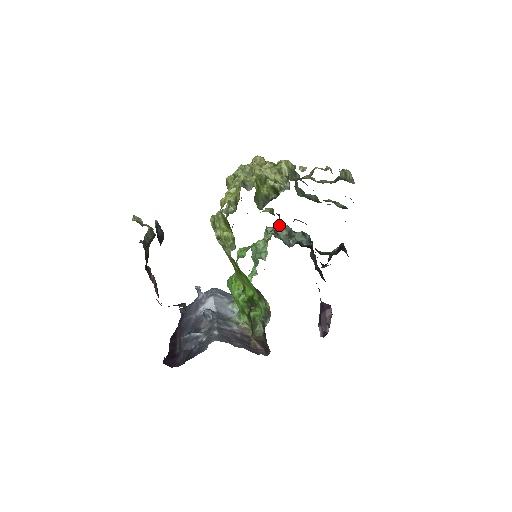
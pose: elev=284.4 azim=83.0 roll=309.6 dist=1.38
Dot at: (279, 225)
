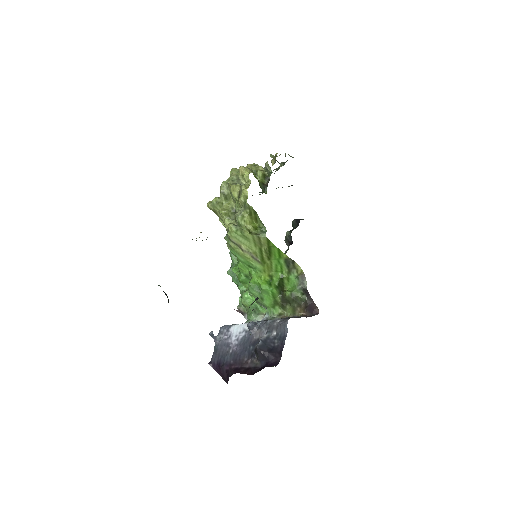
Dot at: occluded
